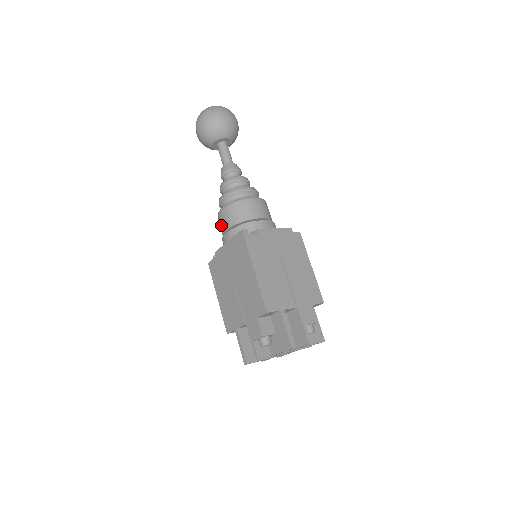
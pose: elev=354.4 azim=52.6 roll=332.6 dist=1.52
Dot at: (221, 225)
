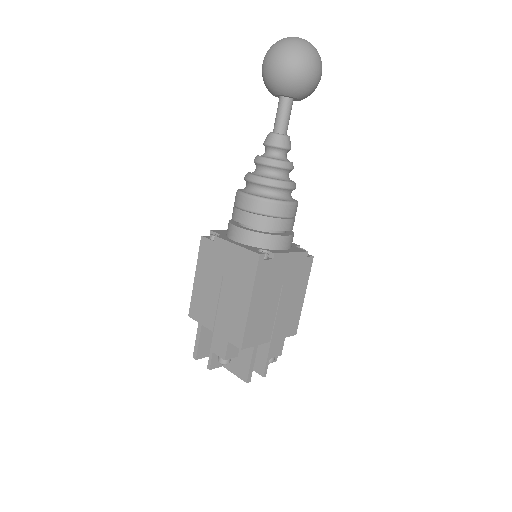
Dot at: (237, 209)
